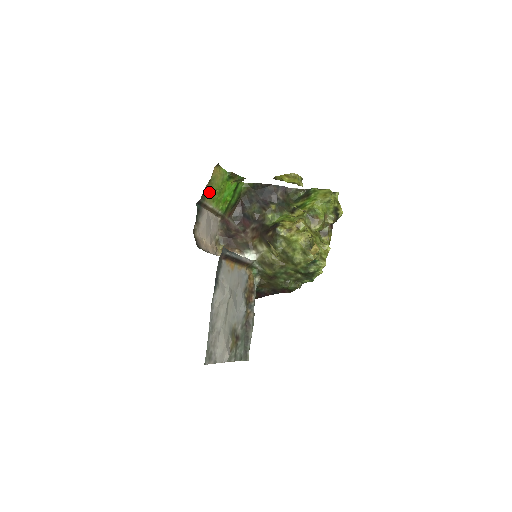
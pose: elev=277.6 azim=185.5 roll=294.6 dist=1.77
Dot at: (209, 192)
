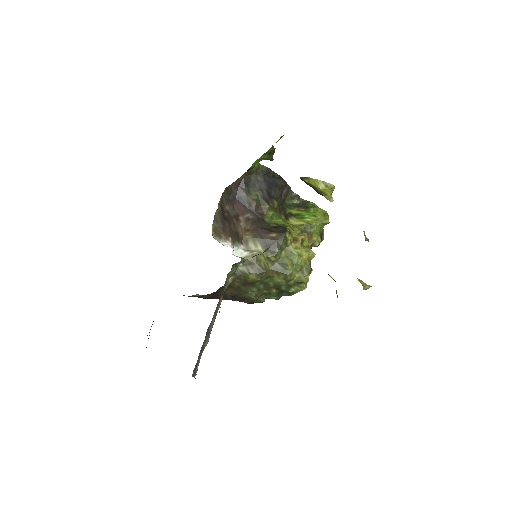
Dot at: (258, 161)
